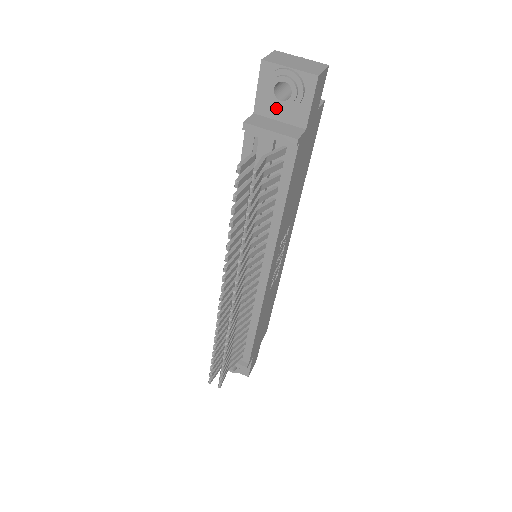
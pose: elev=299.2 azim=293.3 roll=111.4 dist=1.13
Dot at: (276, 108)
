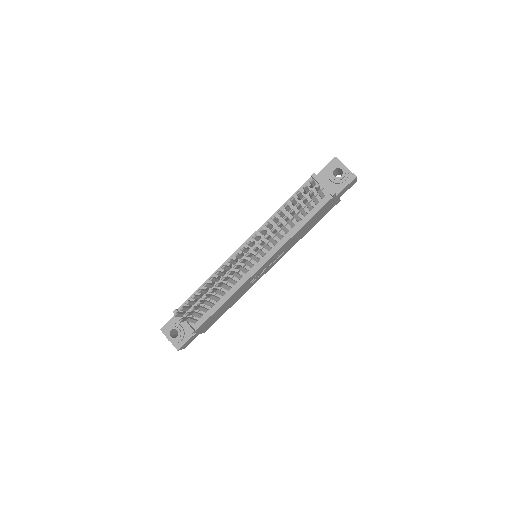
Dot at: (328, 180)
